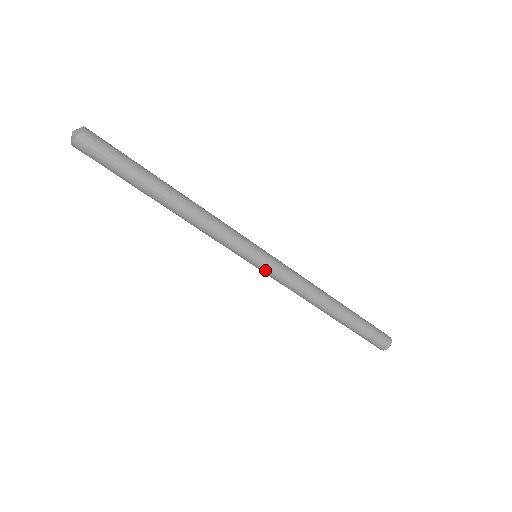
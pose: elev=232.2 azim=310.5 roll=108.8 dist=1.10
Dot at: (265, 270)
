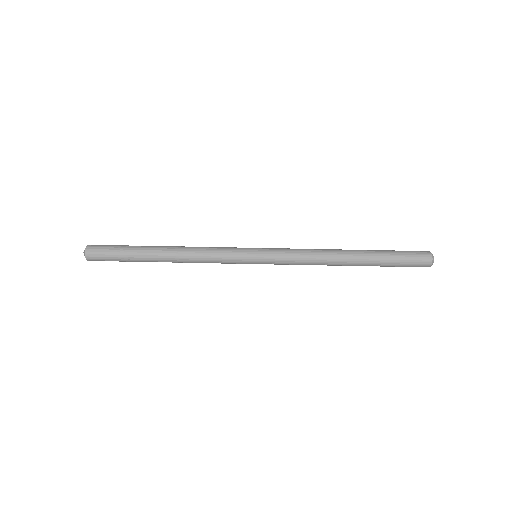
Dot at: (268, 263)
